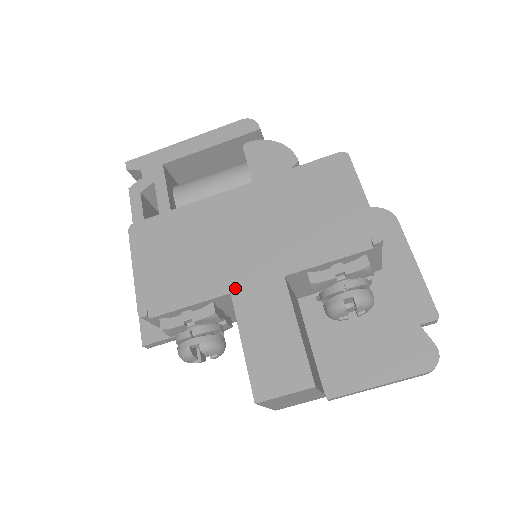
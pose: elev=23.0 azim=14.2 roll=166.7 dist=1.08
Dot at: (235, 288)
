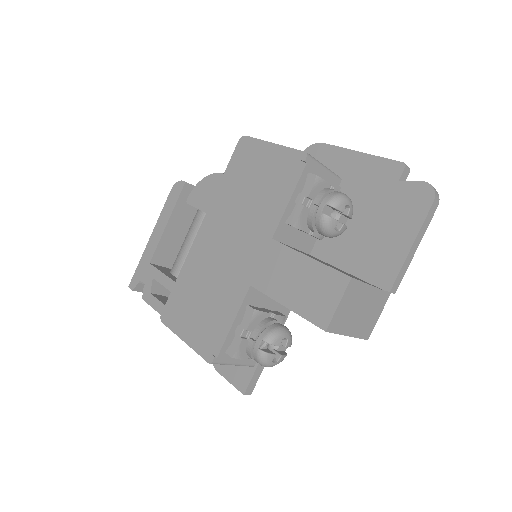
Dot at: (250, 280)
